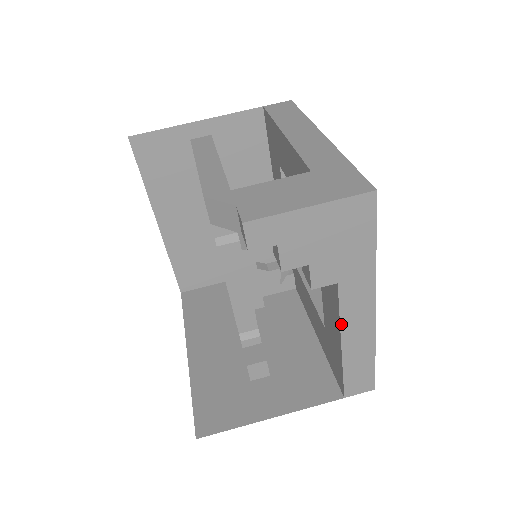
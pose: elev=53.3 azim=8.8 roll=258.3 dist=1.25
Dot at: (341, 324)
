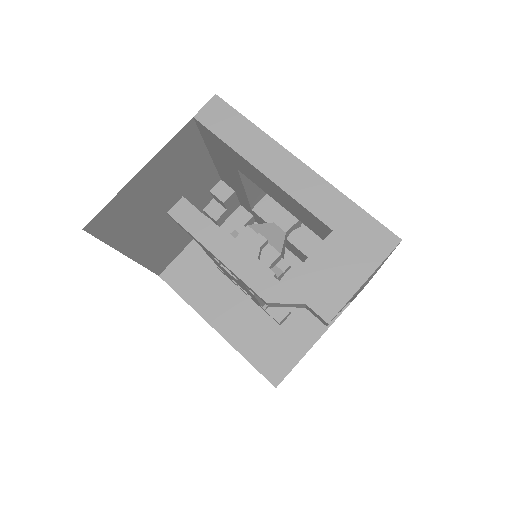
Dot at: occluded
